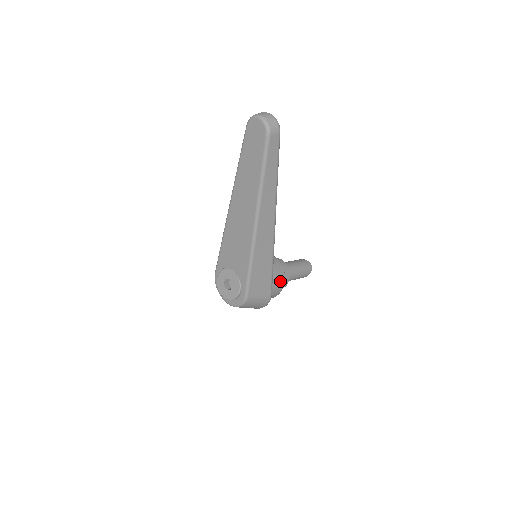
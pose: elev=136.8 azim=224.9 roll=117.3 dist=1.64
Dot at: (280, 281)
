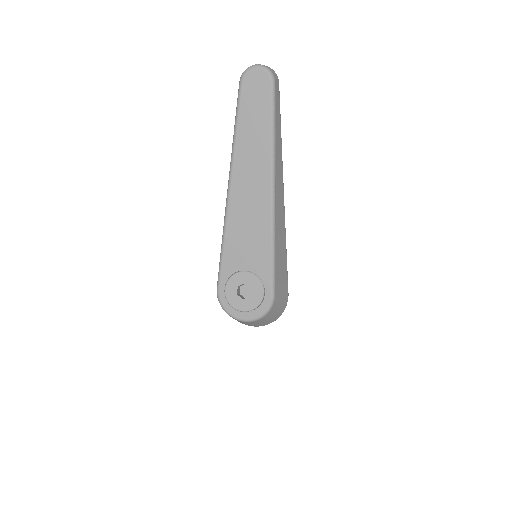
Dot at: occluded
